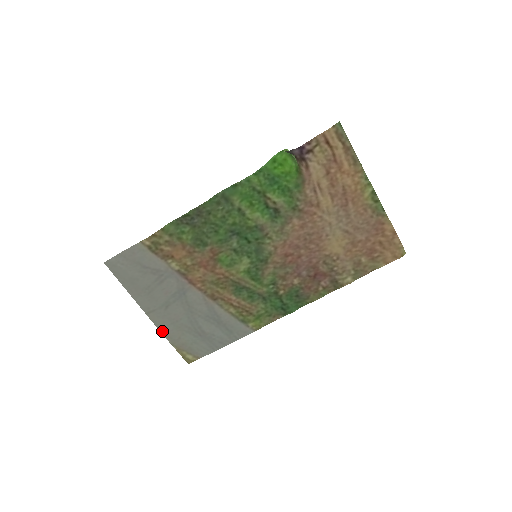
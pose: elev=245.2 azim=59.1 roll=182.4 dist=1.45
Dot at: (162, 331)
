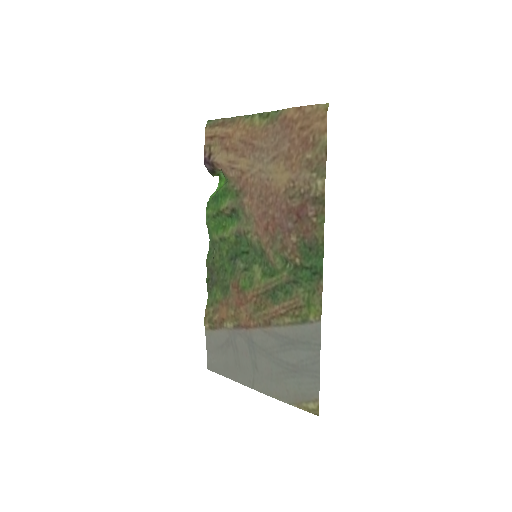
Dot at: (273, 396)
